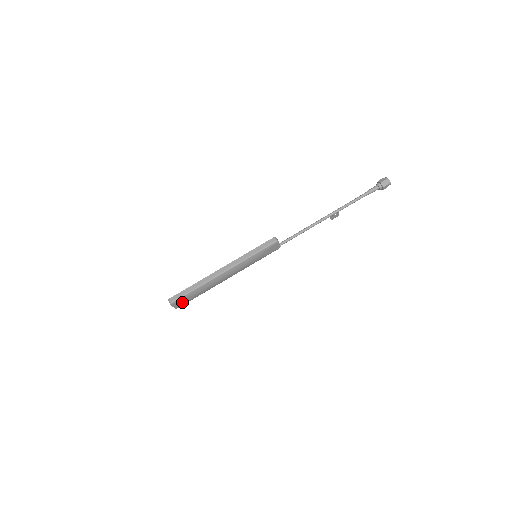
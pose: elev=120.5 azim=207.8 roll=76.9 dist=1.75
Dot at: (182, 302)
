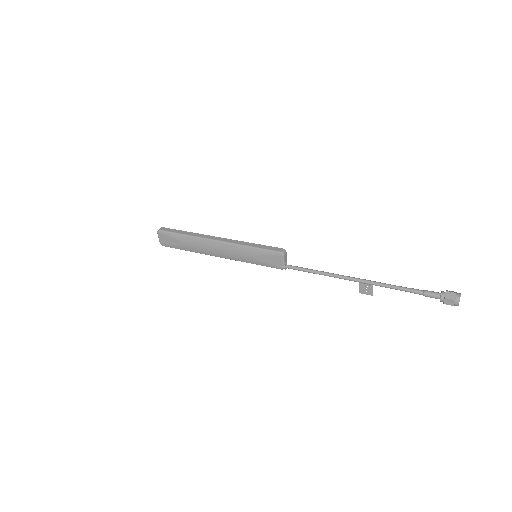
Dot at: (168, 240)
